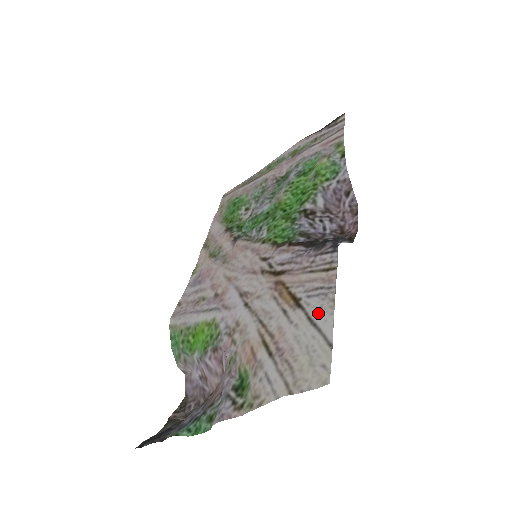
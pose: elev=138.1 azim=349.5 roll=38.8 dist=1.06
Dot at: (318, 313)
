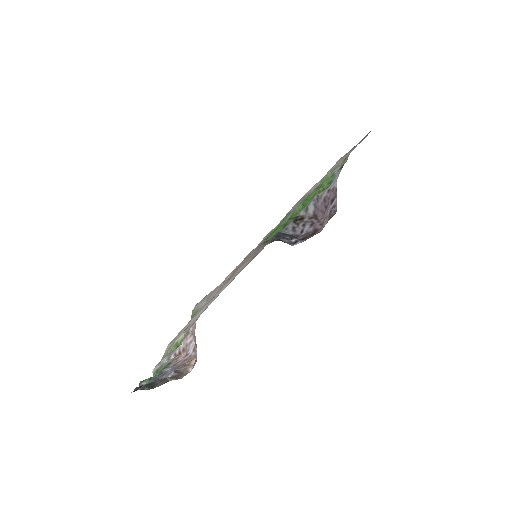
Dot at: (223, 288)
